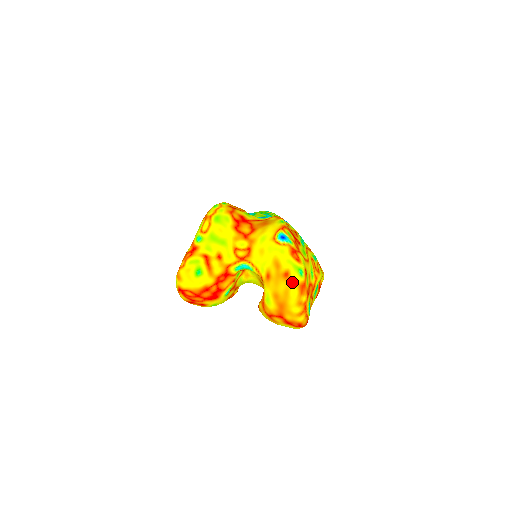
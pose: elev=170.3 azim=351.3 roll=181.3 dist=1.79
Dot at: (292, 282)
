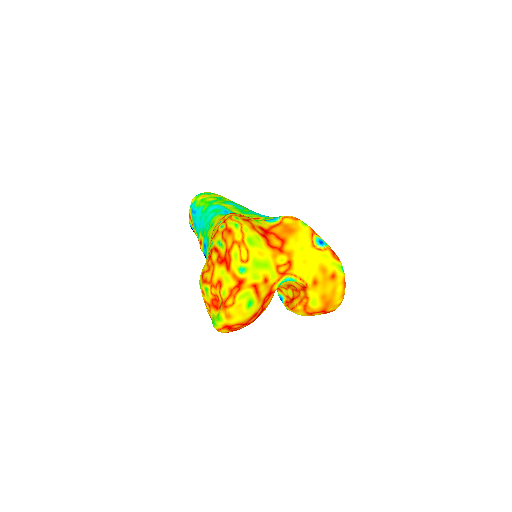
Dot at: (338, 281)
